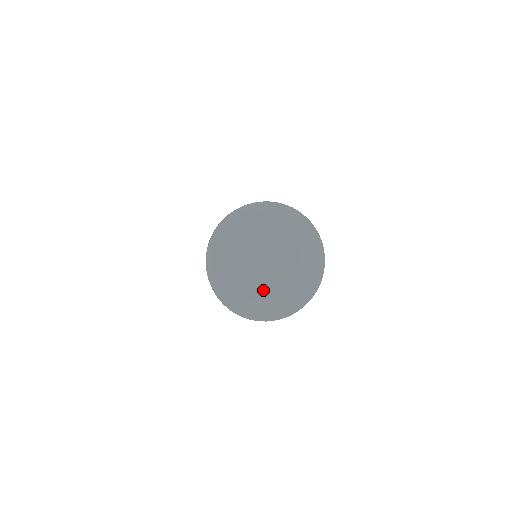
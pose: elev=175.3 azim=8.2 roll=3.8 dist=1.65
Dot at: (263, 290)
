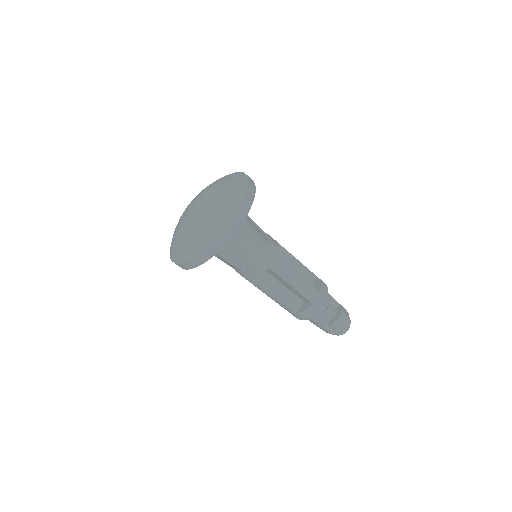
Dot at: (180, 227)
